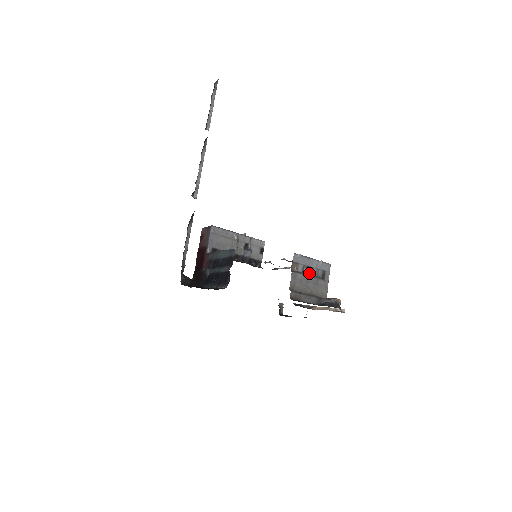
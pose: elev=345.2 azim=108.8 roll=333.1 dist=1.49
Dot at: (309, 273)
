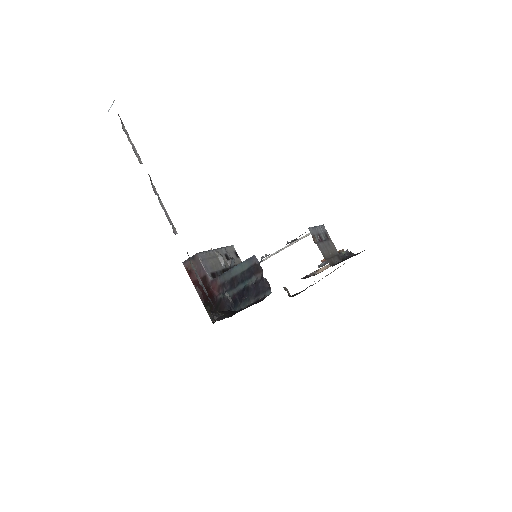
Dot at: (321, 239)
